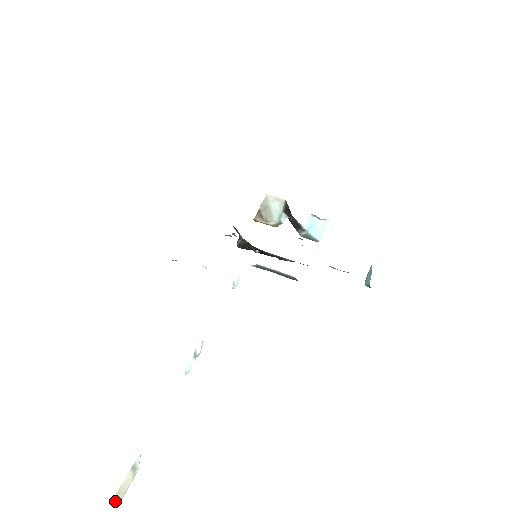
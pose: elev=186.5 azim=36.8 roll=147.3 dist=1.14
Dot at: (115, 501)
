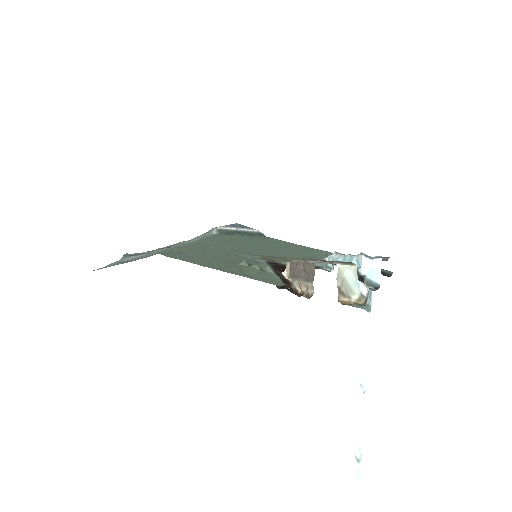
Dot at: out of frame
